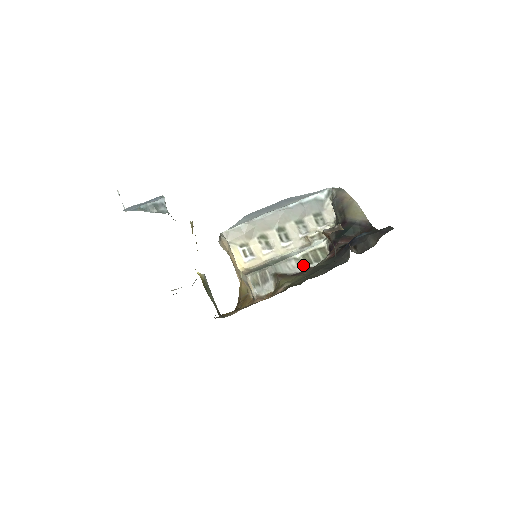
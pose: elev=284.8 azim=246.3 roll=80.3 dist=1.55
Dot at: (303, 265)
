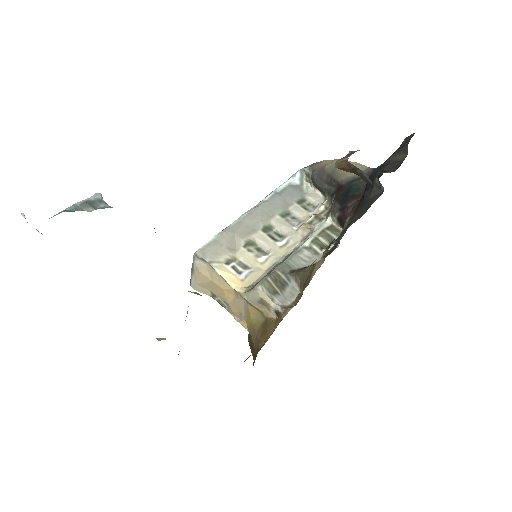
Dot at: (319, 252)
